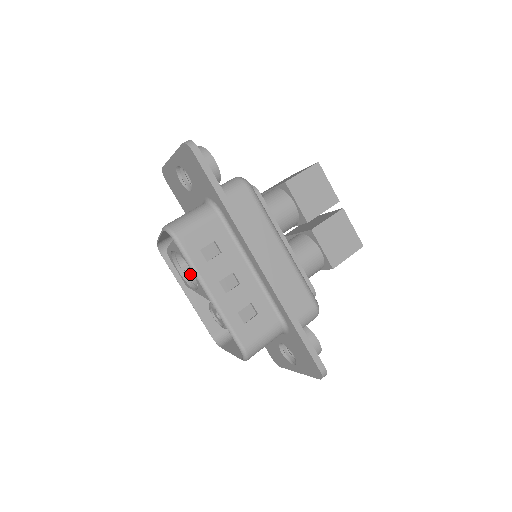
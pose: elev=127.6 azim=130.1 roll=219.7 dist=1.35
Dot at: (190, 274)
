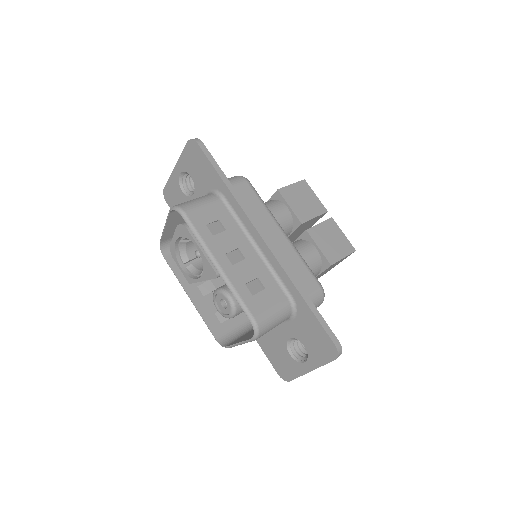
Dot at: (193, 269)
